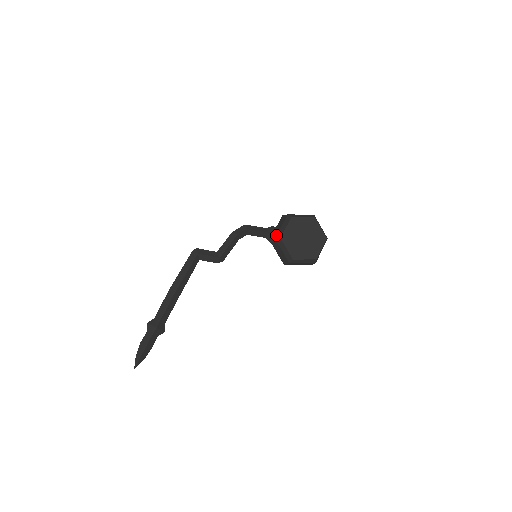
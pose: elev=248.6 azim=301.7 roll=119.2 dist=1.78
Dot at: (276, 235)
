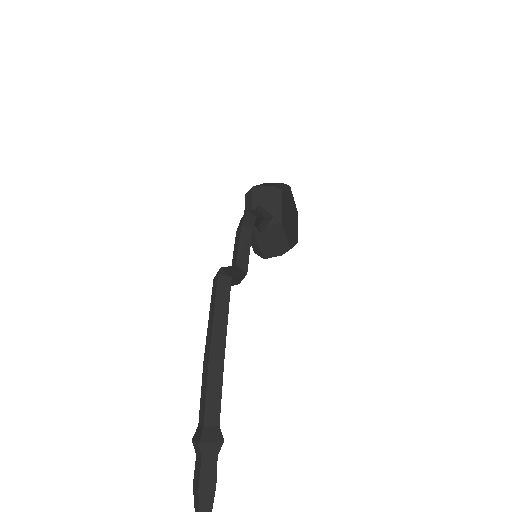
Dot at: (271, 219)
